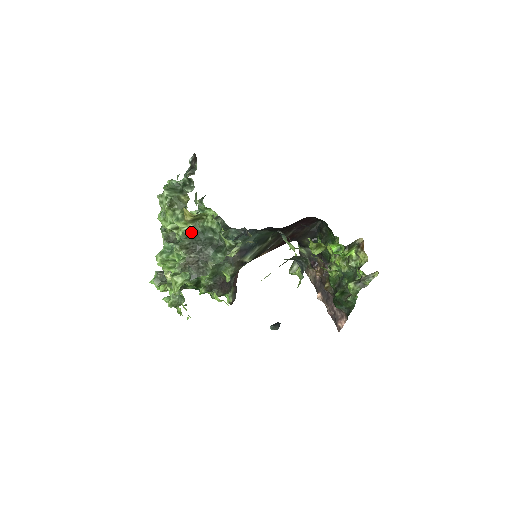
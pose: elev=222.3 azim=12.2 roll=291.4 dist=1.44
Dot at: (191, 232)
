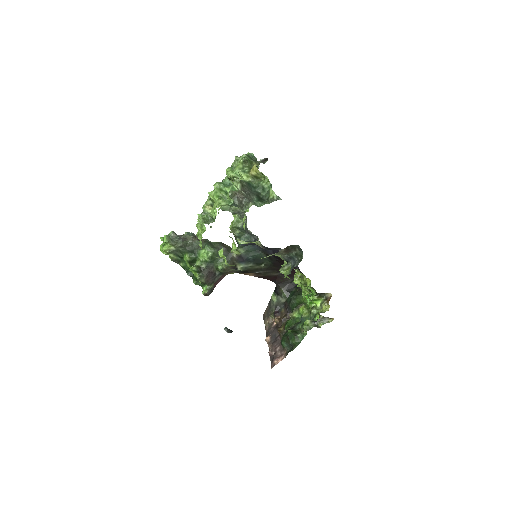
Dot at: (248, 182)
